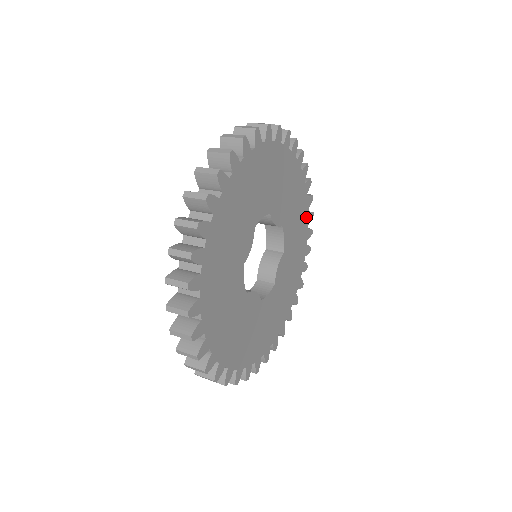
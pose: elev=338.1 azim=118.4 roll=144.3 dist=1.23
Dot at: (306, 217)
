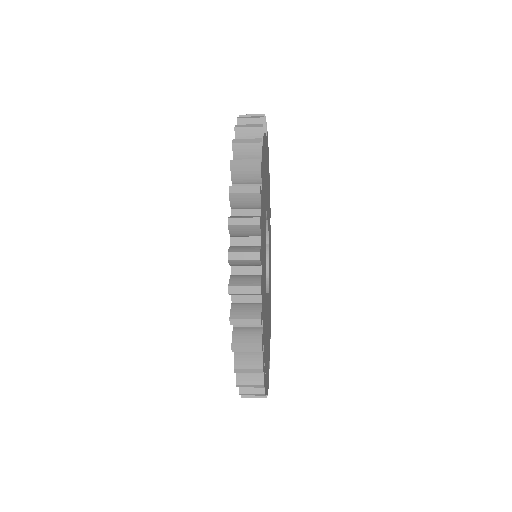
Dot at: occluded
